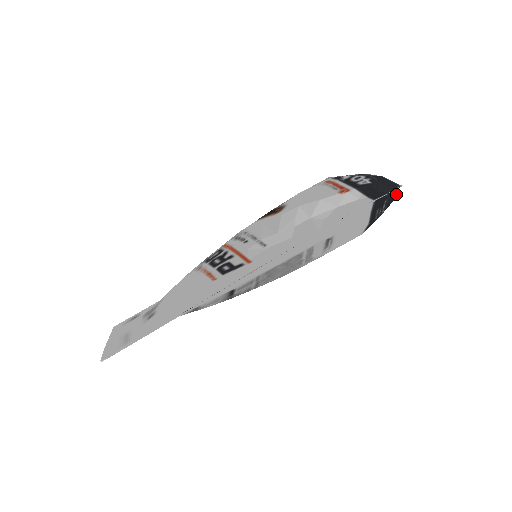
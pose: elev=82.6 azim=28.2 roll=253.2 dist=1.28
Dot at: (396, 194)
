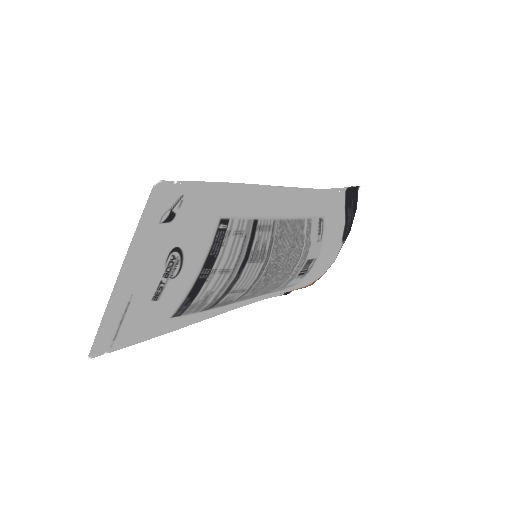
Dot at: (357, 200)
